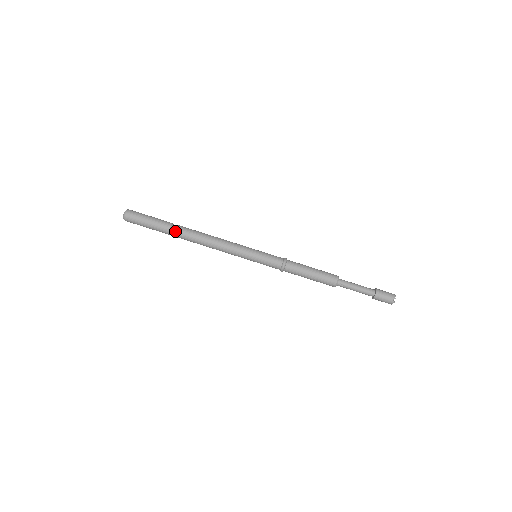
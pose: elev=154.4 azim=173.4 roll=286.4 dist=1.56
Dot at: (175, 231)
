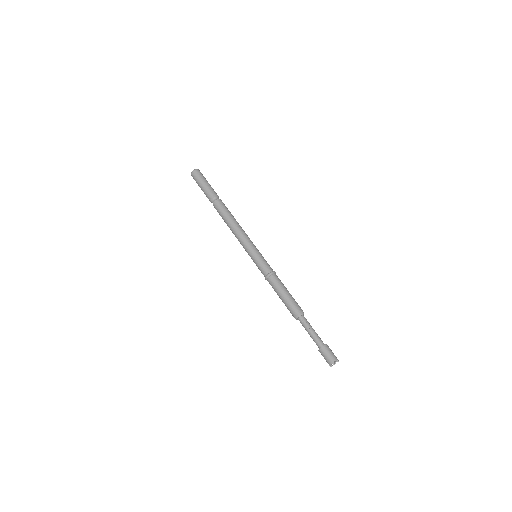
Dot at: (217, 200)
